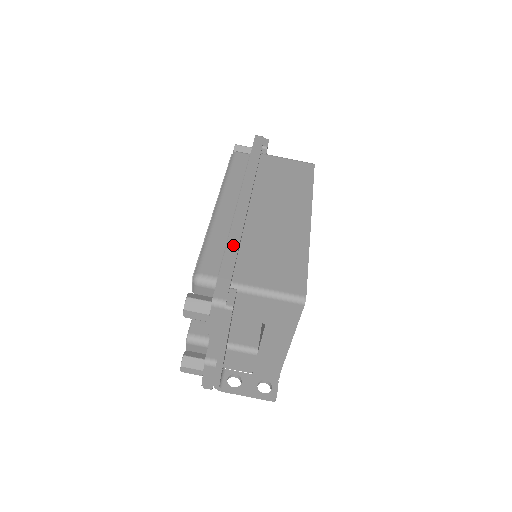
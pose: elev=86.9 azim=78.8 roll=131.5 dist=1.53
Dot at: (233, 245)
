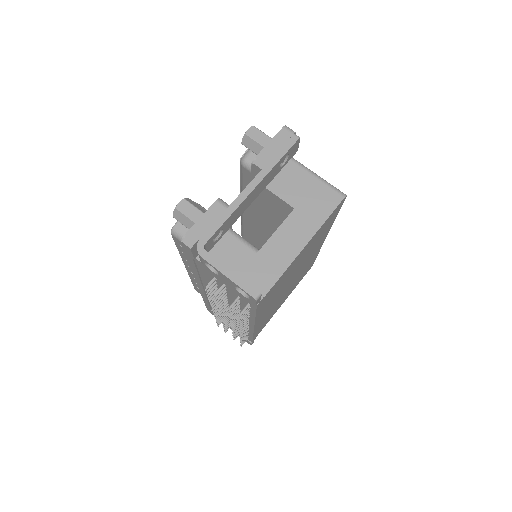
Dot at: occluded
